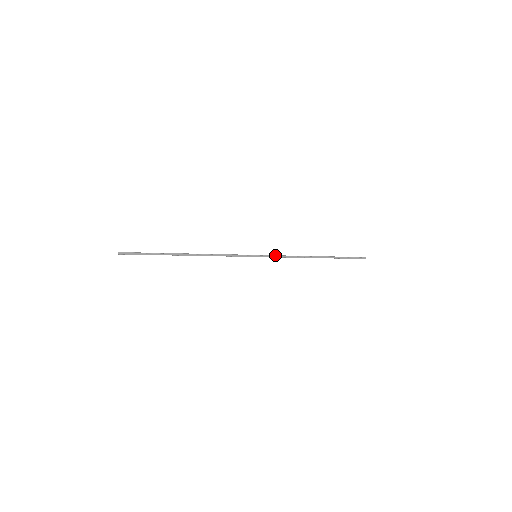
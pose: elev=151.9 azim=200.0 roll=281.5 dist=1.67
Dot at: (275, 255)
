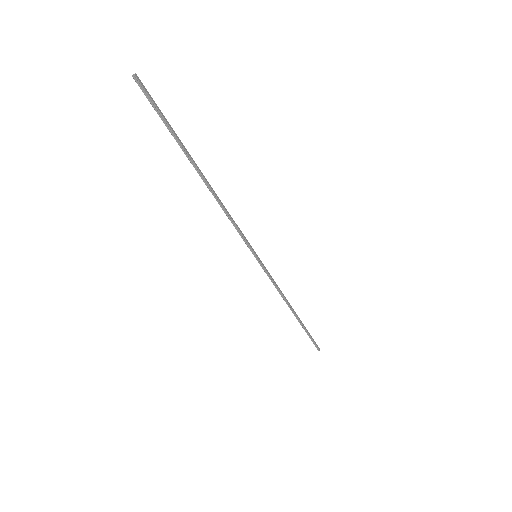
Dot at: (268, 273)
